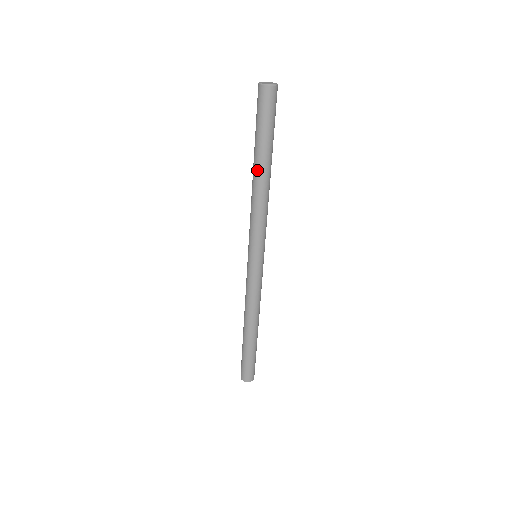
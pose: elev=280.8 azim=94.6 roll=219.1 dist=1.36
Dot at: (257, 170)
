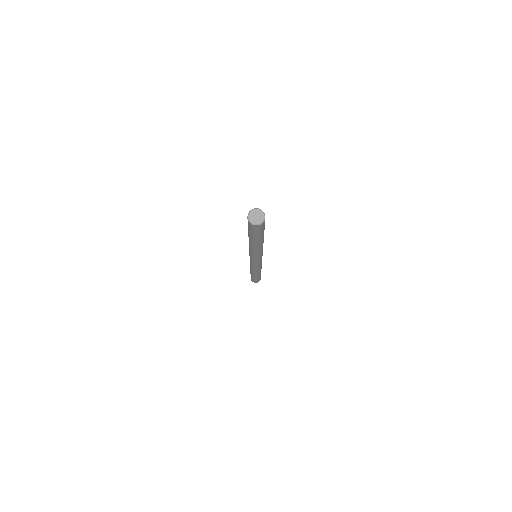
Dot at: (252, 244)
